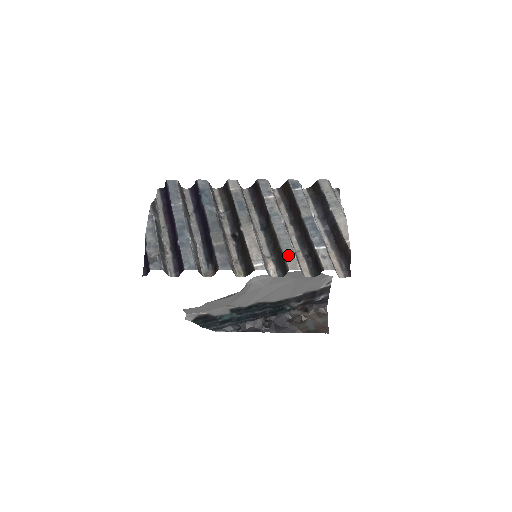
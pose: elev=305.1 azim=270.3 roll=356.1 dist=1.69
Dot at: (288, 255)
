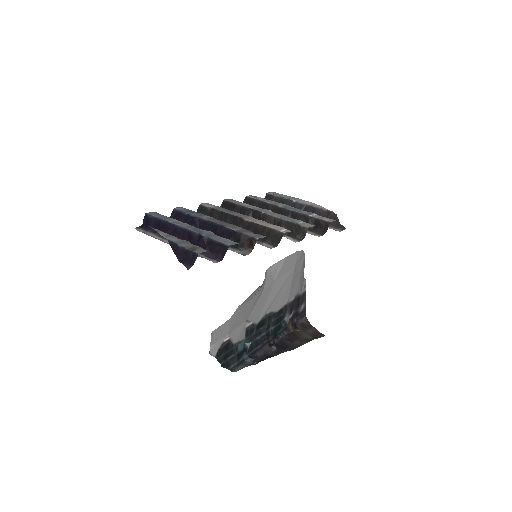
Dot at: (298, 222)
